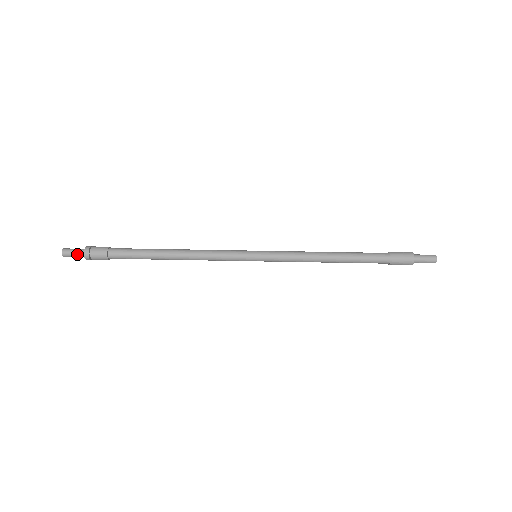
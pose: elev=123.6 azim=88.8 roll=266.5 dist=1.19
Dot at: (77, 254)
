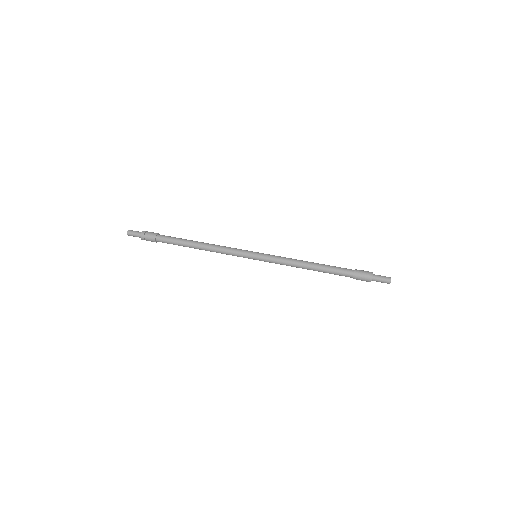
Dot at: (137, 234)
